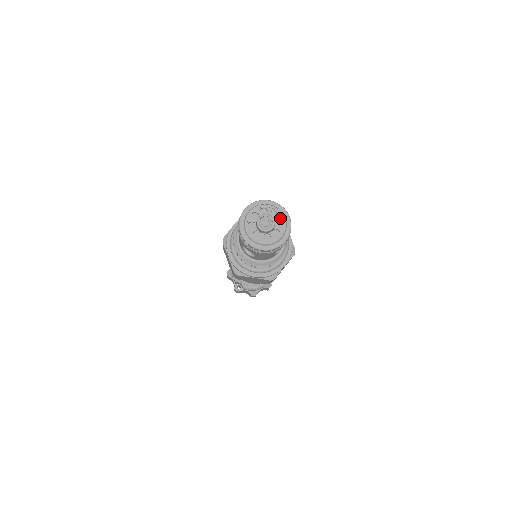
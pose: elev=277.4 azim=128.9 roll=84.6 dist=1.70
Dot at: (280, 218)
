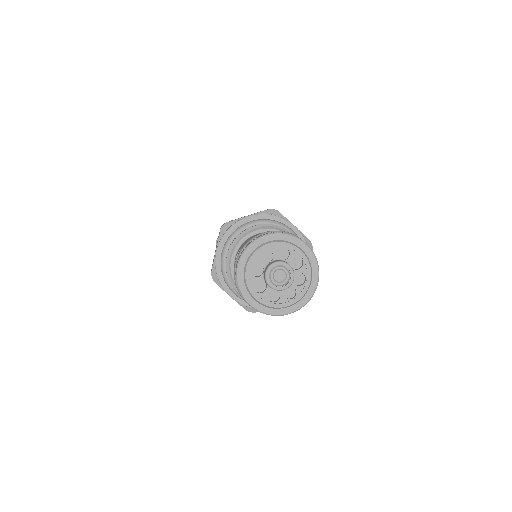
Dot at: (295, 254)
